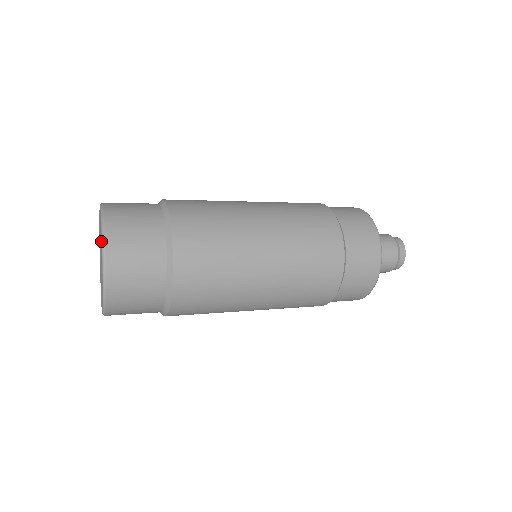
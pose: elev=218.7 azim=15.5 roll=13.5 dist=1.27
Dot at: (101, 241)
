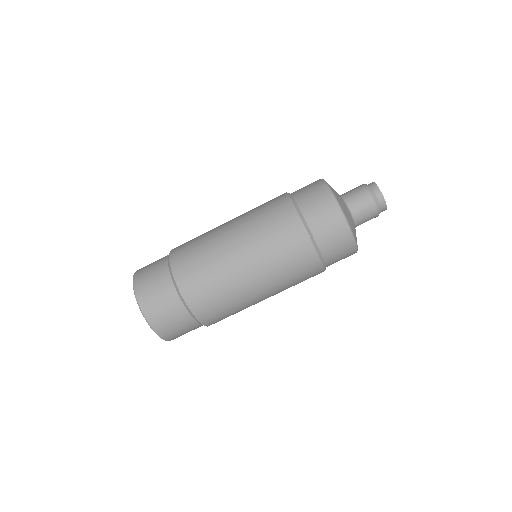
Dot at: occluded
